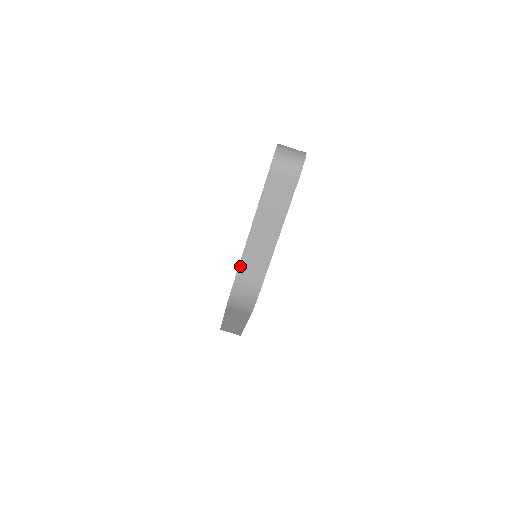
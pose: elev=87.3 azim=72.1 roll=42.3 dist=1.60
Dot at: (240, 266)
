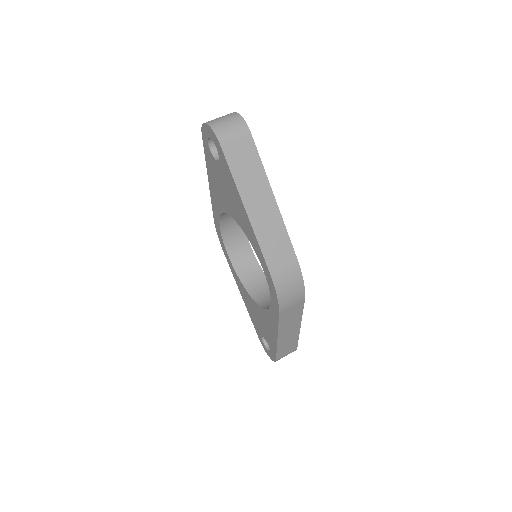
Dot at: (265, 257)
